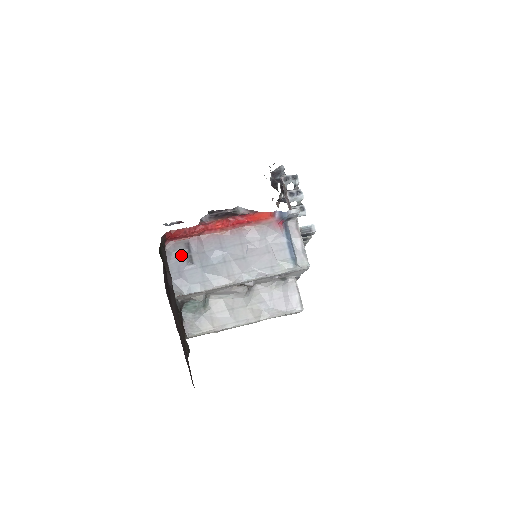
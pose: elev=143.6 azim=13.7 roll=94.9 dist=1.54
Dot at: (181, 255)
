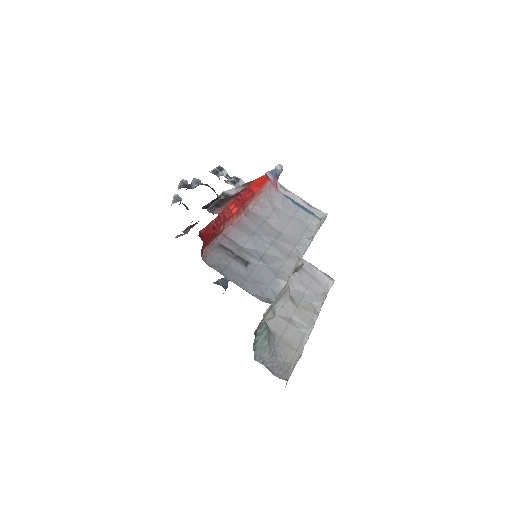
Dot at: (227, 261)
